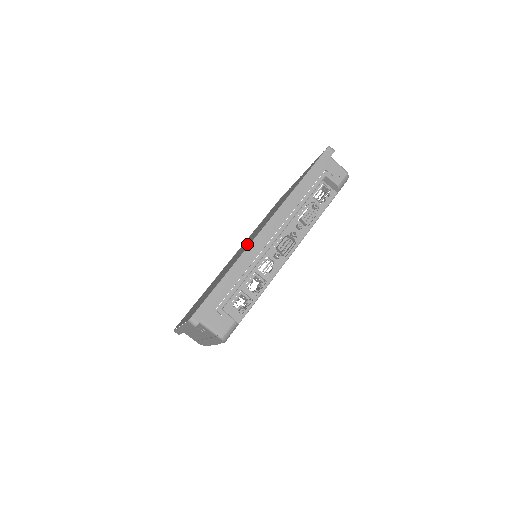
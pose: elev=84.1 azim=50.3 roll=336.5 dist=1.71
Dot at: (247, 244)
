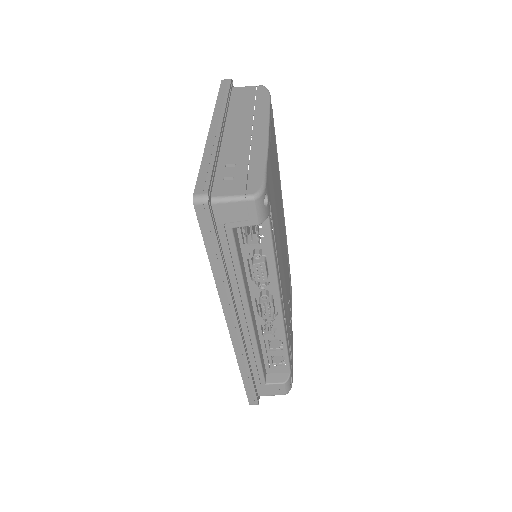
Dot at: occluded
